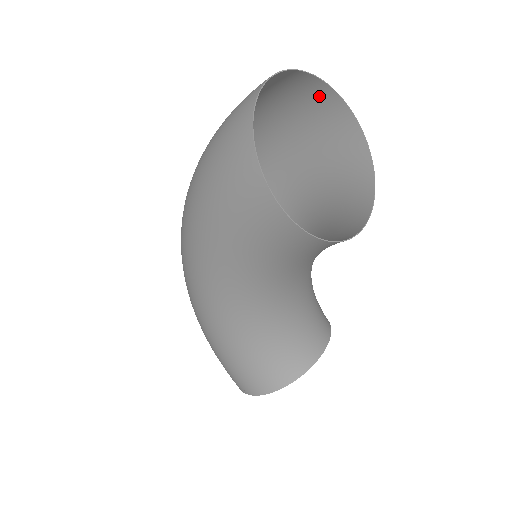
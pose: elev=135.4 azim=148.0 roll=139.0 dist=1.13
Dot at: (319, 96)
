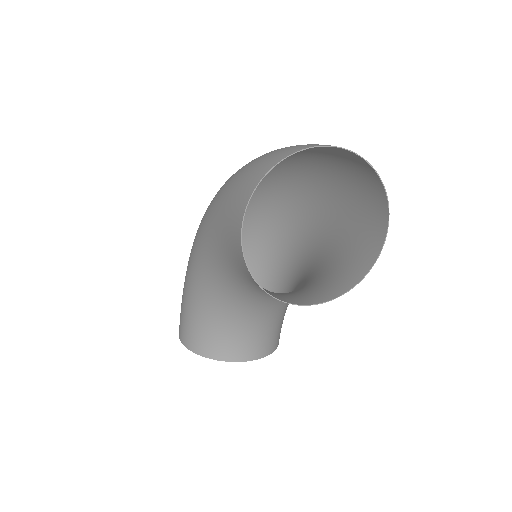
Dot at: (376, 190)
